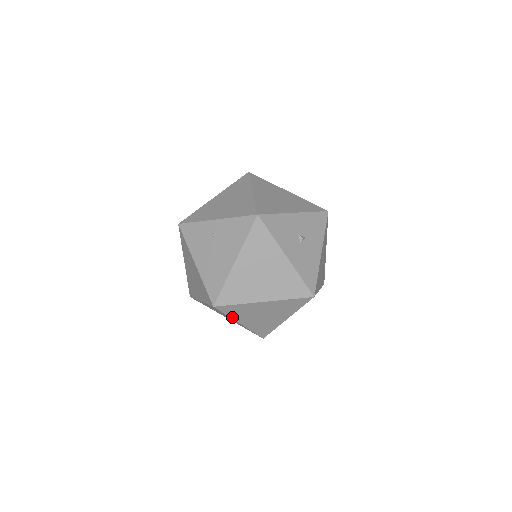
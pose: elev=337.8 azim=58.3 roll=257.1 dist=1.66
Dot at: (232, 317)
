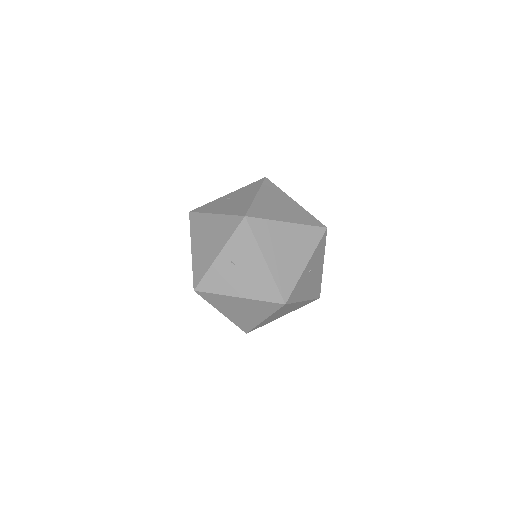
Dot at: (259, 244)
